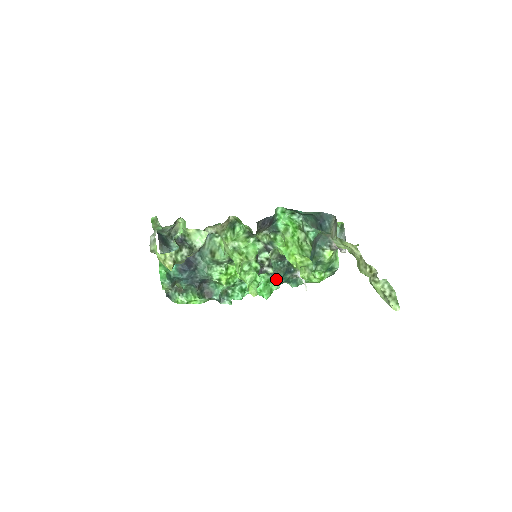
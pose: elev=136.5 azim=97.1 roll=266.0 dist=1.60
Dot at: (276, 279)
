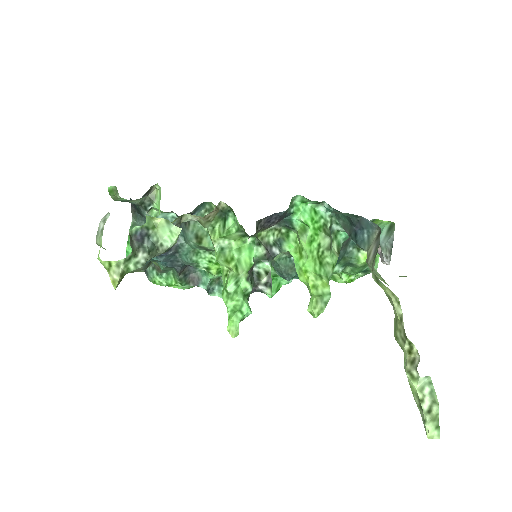
Dot at: (285, 279)
